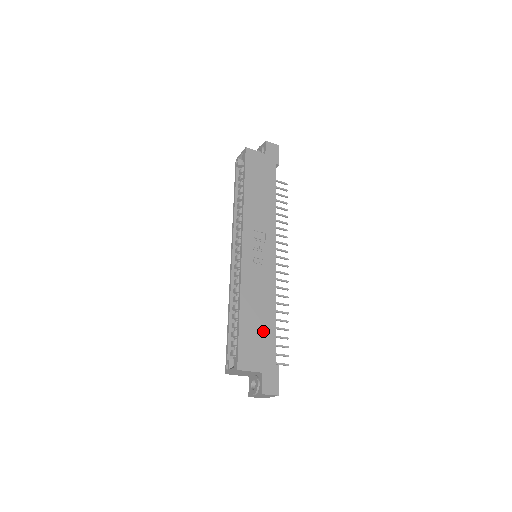
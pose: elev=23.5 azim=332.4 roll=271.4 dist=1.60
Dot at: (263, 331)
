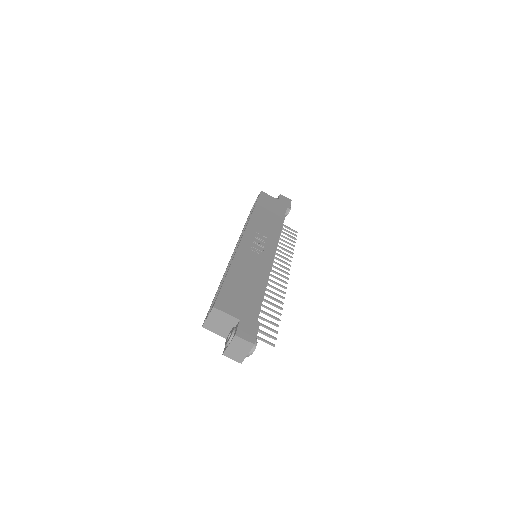
Dot at: (249, 293)
